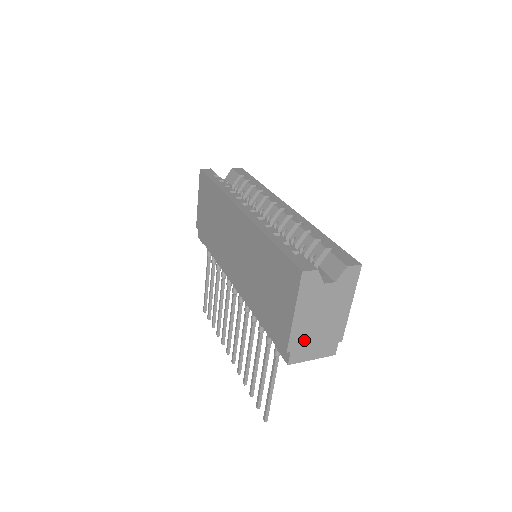
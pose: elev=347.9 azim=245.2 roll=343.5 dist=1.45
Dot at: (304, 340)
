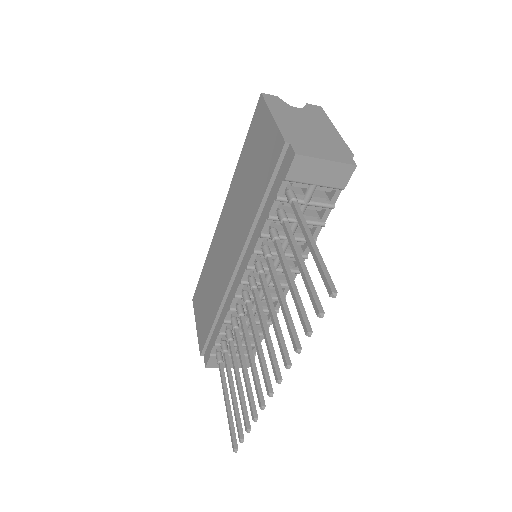
Dot at: (301, 139)
